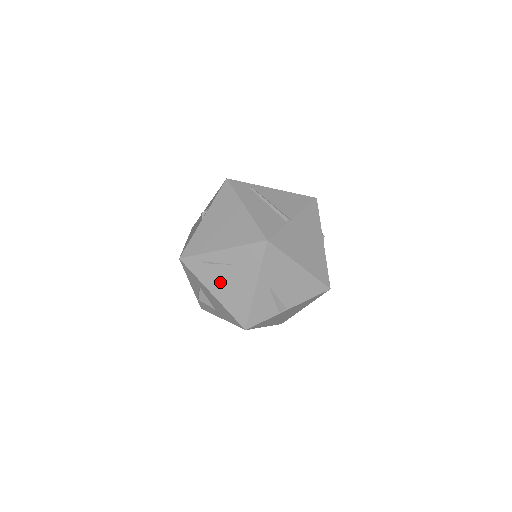
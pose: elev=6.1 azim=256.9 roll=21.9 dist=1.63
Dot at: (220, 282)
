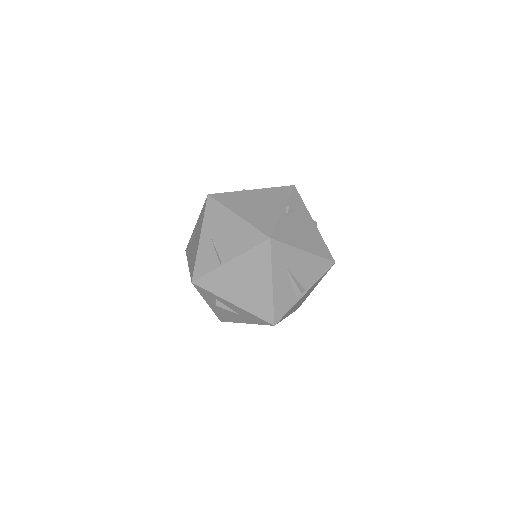
Dot at: occluded
